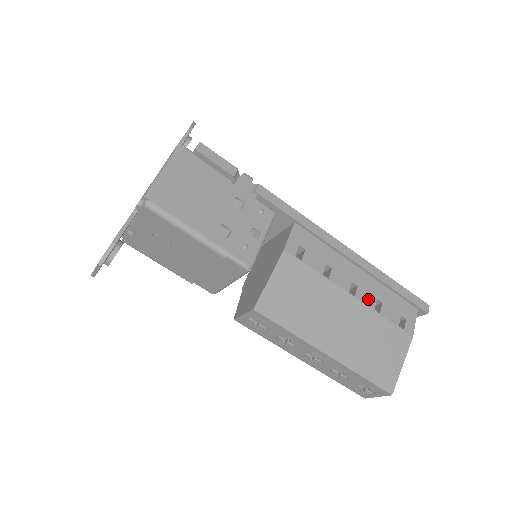
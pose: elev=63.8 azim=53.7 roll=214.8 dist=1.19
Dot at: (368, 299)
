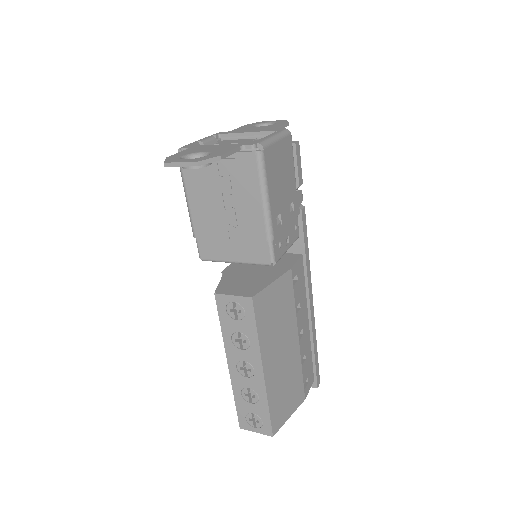
Dot at: (303, 349)
